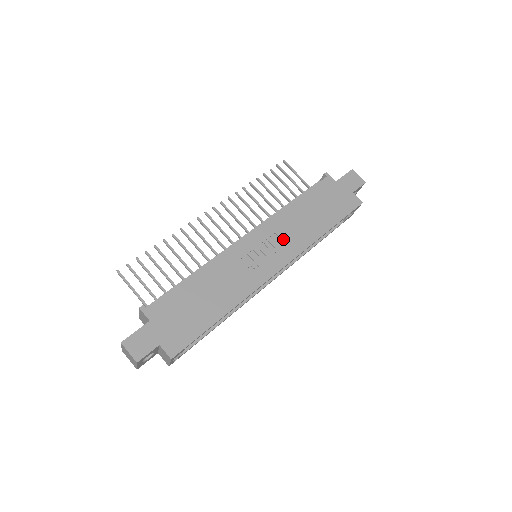
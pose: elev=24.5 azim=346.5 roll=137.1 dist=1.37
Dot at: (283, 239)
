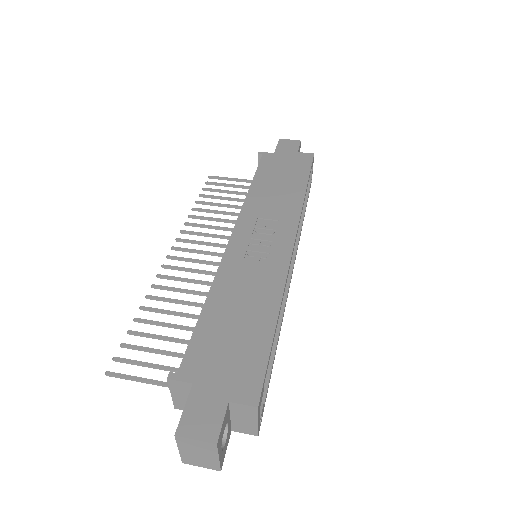
Dot at: (271, 218)
